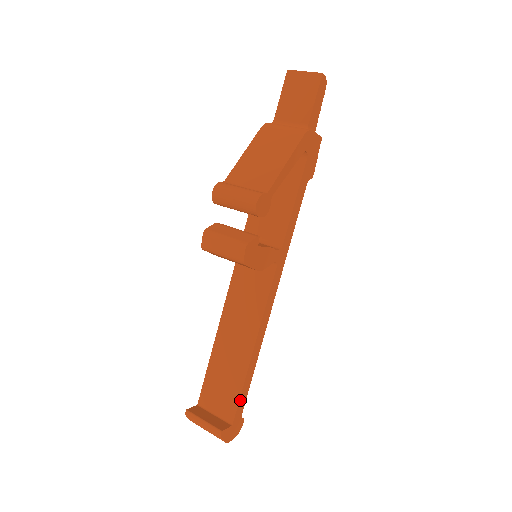
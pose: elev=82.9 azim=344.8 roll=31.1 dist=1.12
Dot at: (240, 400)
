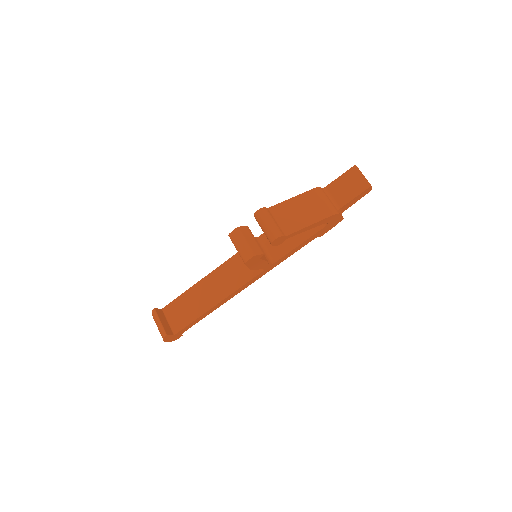
Dot at: (188, 325)
